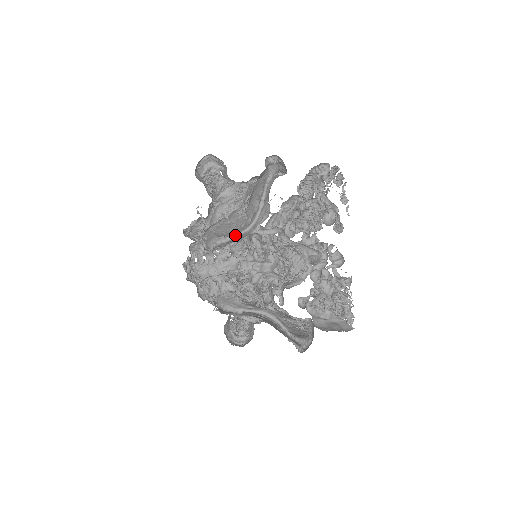
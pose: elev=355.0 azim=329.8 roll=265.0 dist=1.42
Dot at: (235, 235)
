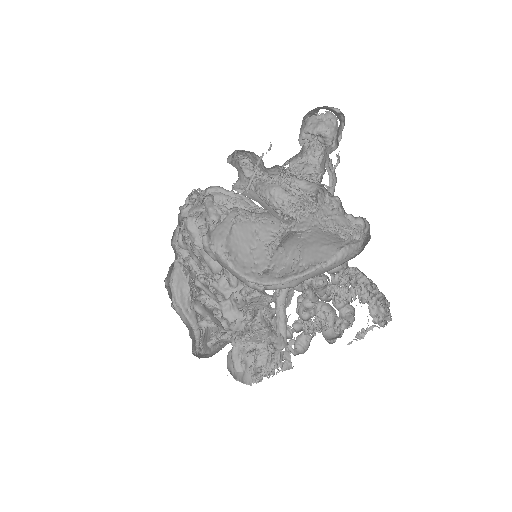
Dot at: (236, 270)
